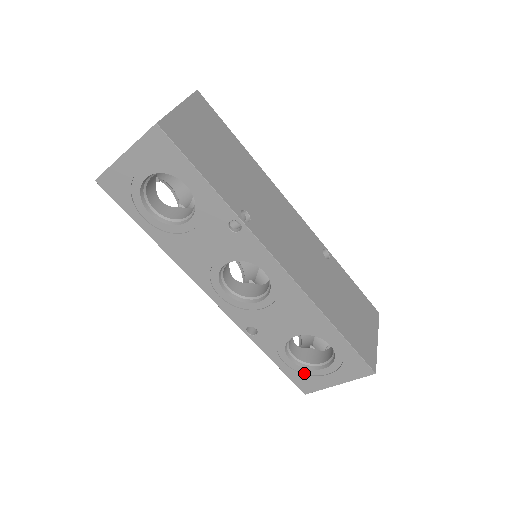
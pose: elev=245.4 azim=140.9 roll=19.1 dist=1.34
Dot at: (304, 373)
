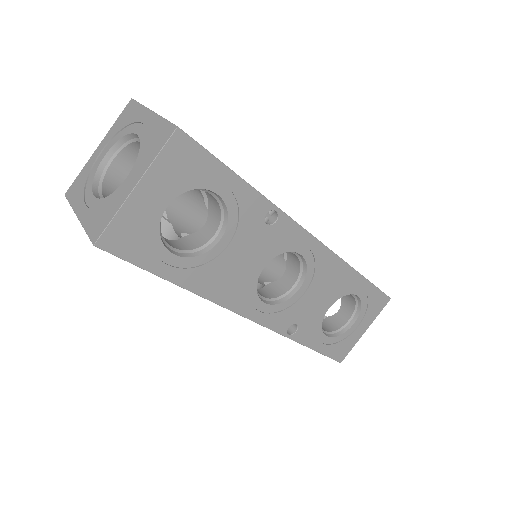
Dot at: (338, 341)
